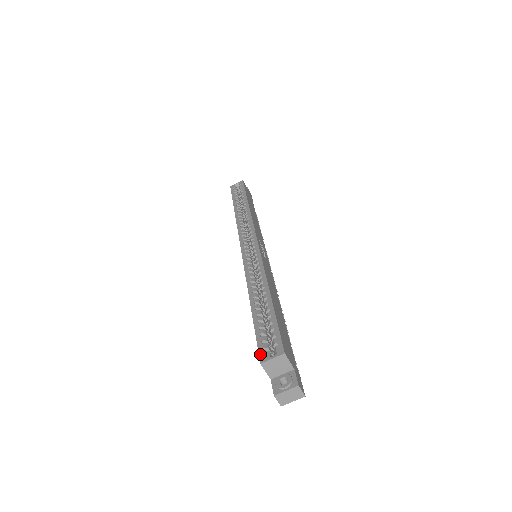
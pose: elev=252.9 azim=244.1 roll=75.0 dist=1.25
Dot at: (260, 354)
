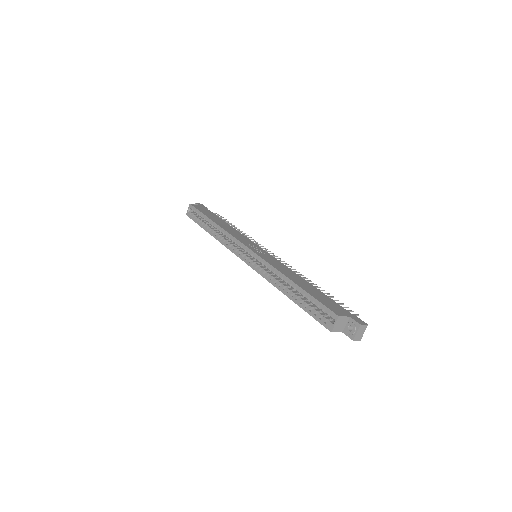
Dot at: (326, 327)
